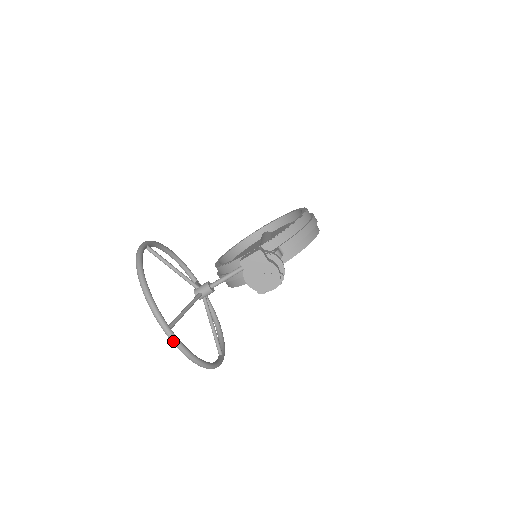
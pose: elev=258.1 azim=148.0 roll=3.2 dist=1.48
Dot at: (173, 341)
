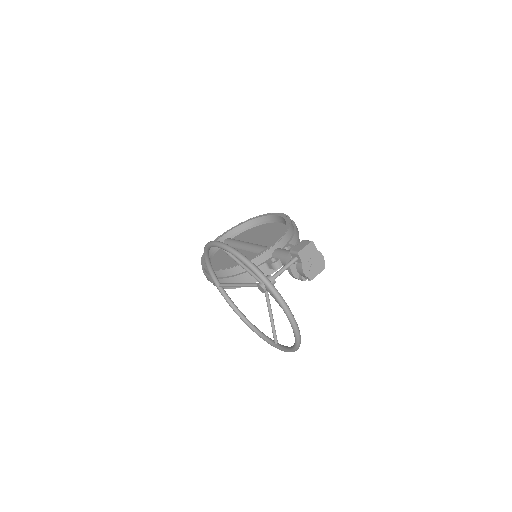
Dot at: (295, 324)
